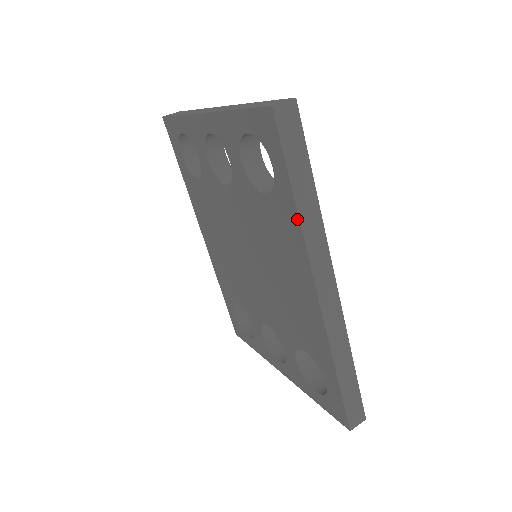
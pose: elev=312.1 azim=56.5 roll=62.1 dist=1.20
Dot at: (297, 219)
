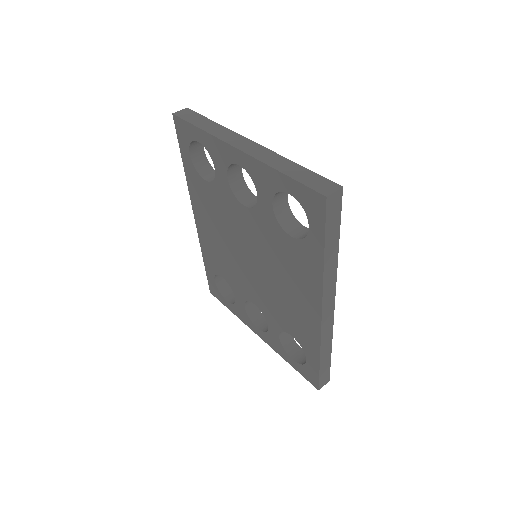
Dot at: (321, 268)
